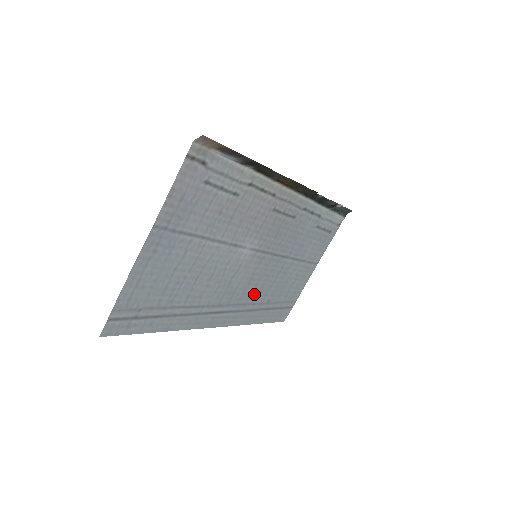
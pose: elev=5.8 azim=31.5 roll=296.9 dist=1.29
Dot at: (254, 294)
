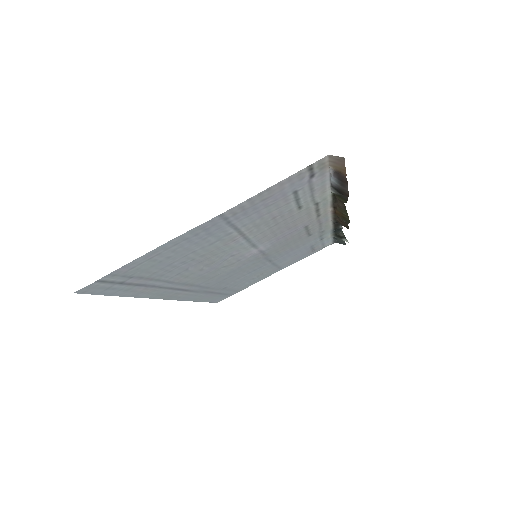
Dot at: (222, 281)
